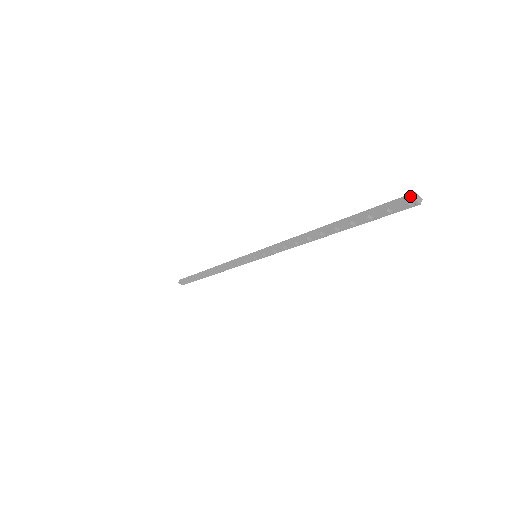
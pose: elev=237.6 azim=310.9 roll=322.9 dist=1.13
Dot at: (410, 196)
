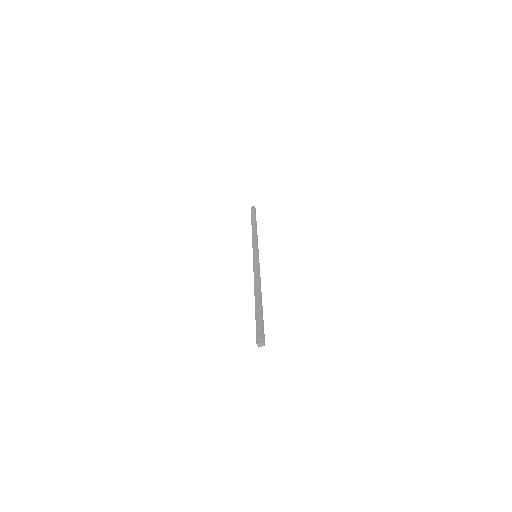
Dot at: (257, 344)
